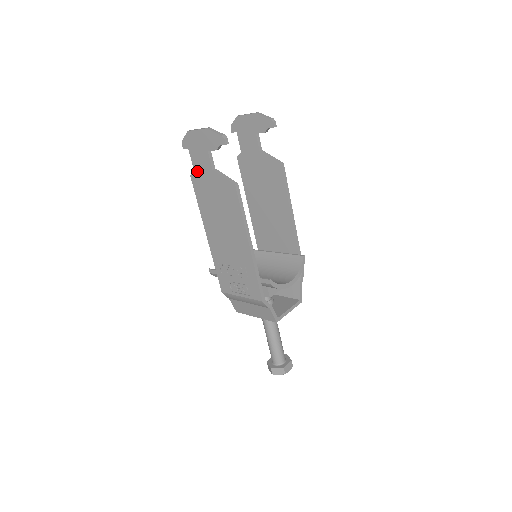
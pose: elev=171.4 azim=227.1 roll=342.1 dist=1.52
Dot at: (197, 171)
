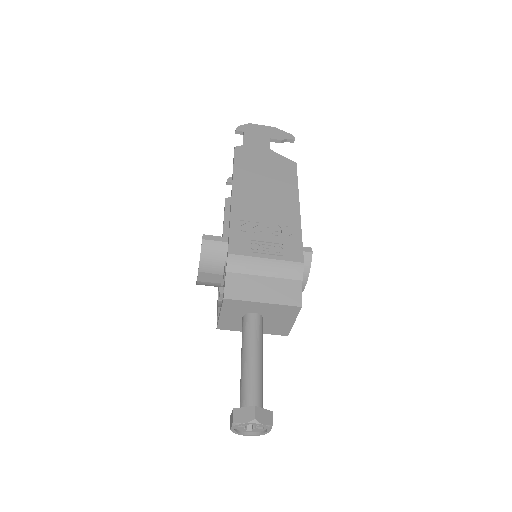
Dot at: (248, 146)
